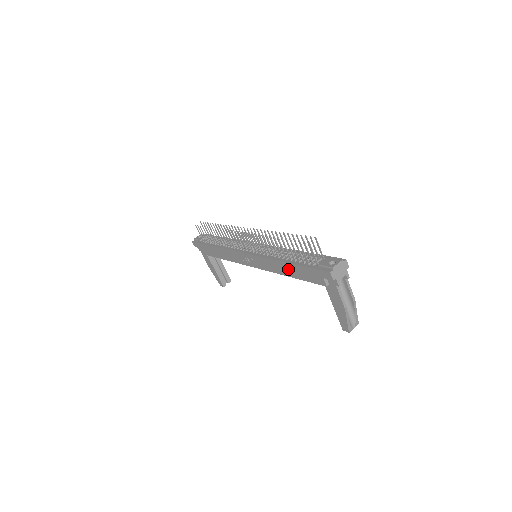
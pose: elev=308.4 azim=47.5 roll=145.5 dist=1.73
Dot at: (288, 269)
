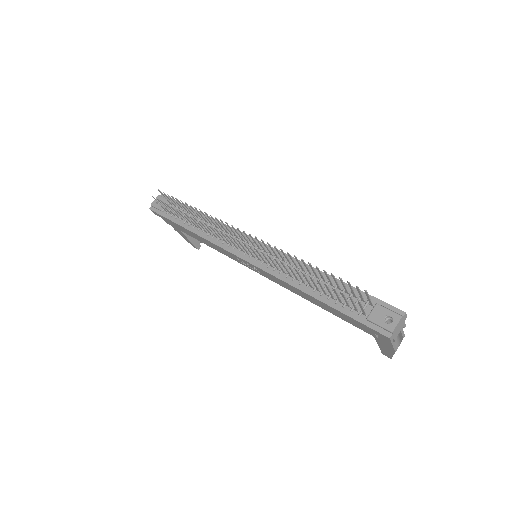
Dot at: (316, 302)
